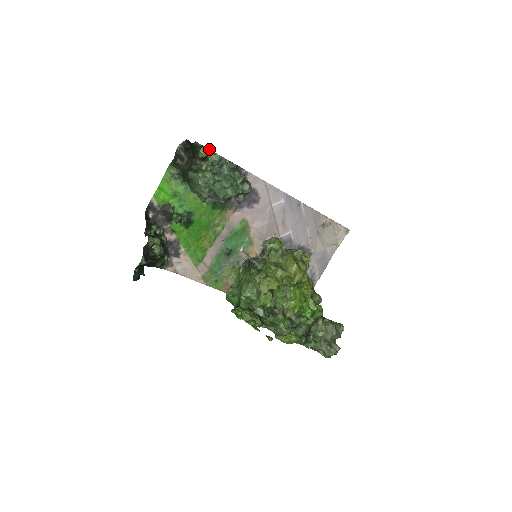
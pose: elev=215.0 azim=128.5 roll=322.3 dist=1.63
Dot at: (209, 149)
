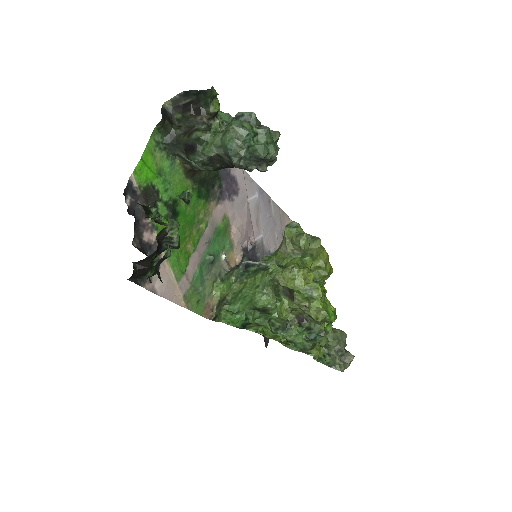
Dot at: (219, 104)
